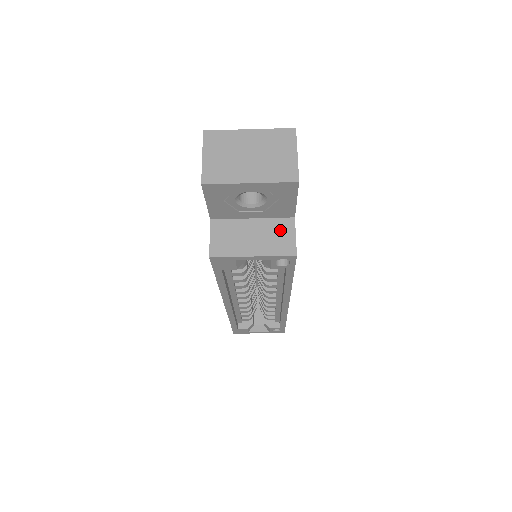
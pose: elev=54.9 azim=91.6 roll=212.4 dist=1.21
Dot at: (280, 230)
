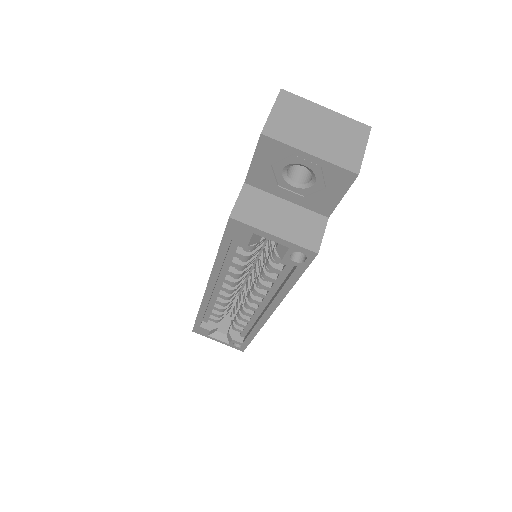
Dot at: (310, 223)
